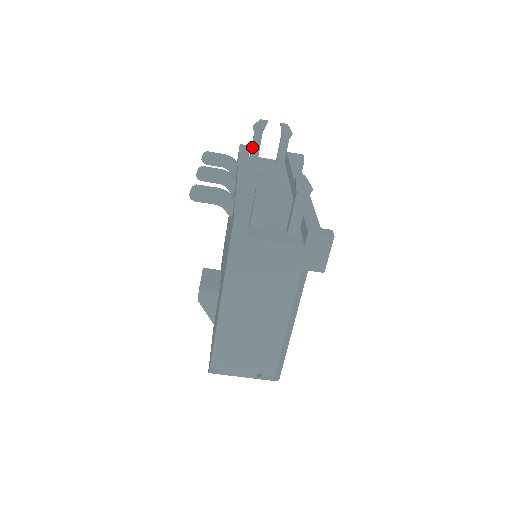
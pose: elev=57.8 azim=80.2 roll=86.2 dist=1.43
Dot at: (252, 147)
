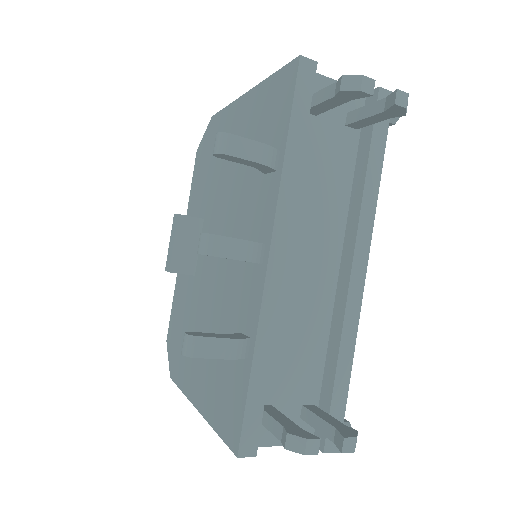
Dot at: (319, 103)
